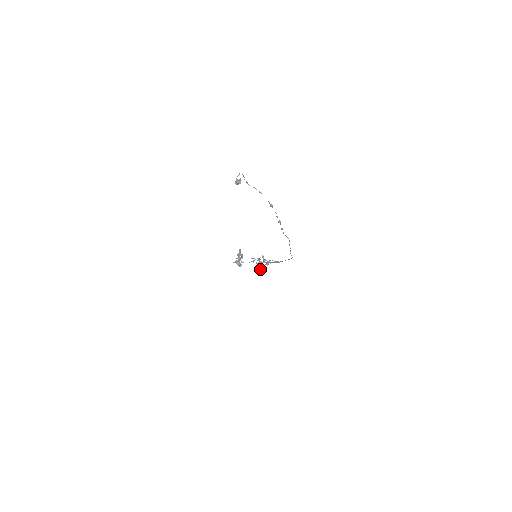
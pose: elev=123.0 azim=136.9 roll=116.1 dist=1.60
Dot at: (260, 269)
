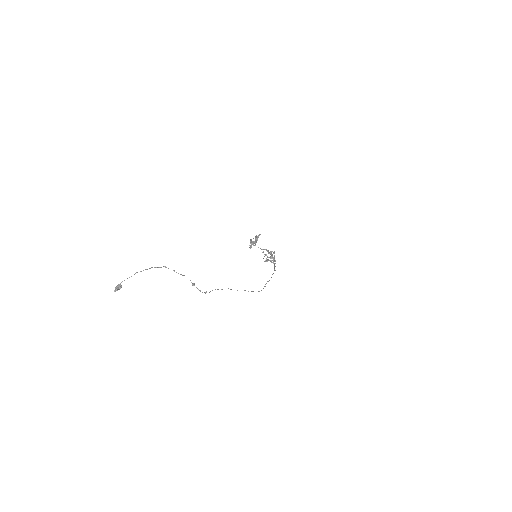
Dot at: (266, 261)
